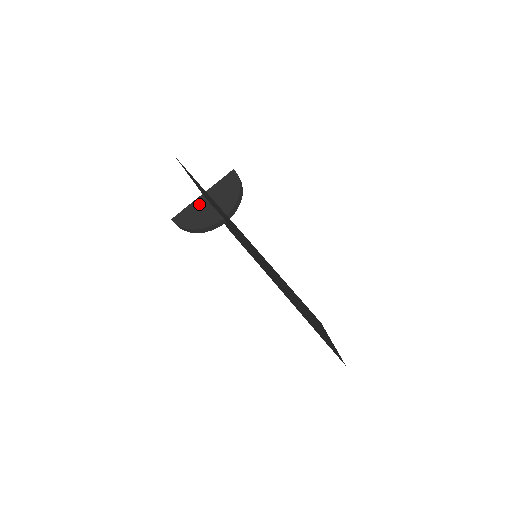
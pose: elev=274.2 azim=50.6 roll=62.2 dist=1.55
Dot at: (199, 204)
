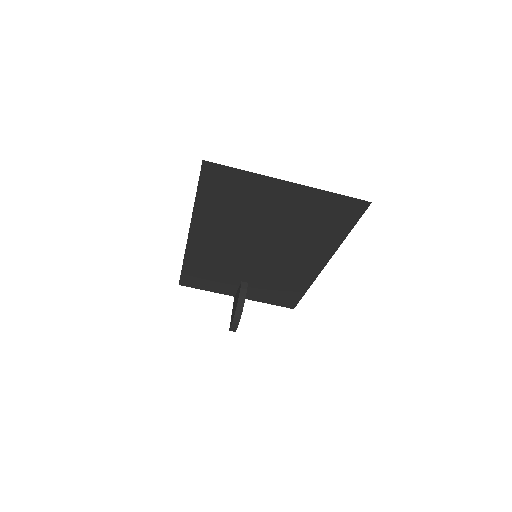
Dot at: (234, 302)
